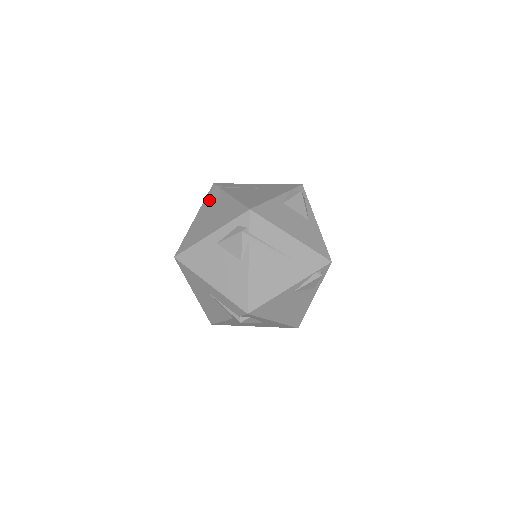
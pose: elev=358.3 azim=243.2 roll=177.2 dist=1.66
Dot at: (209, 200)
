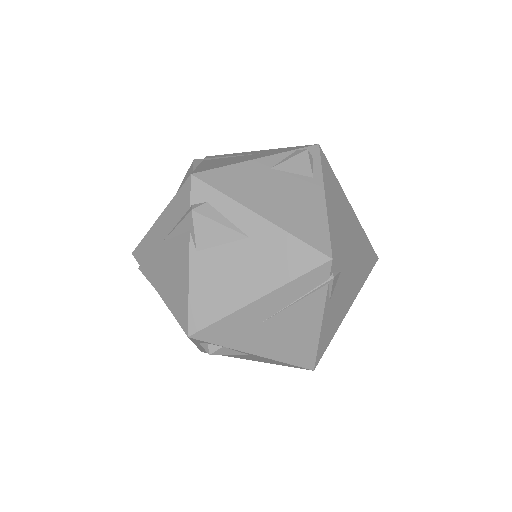
Dot at: occluded
